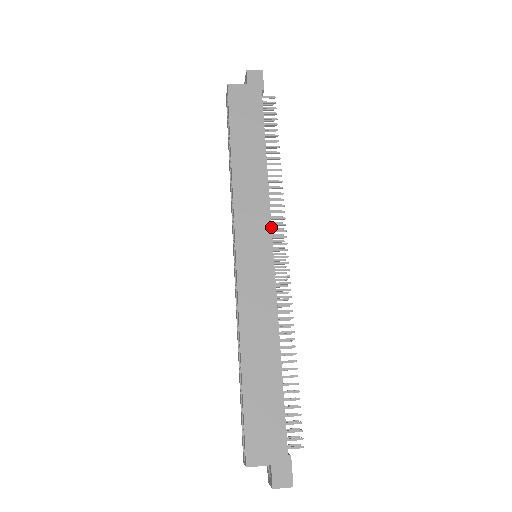
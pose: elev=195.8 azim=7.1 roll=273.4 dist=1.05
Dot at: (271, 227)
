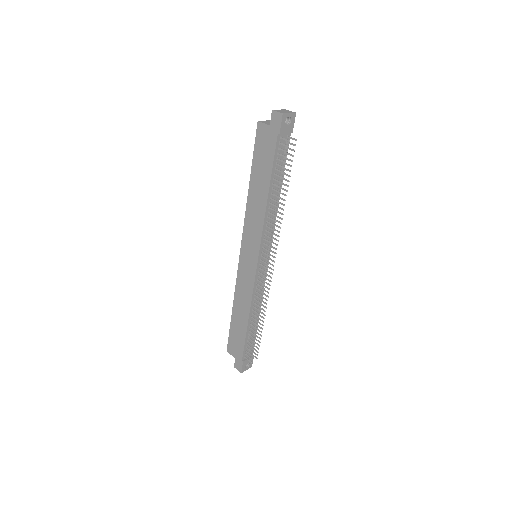
Dot at: (260, 247)
